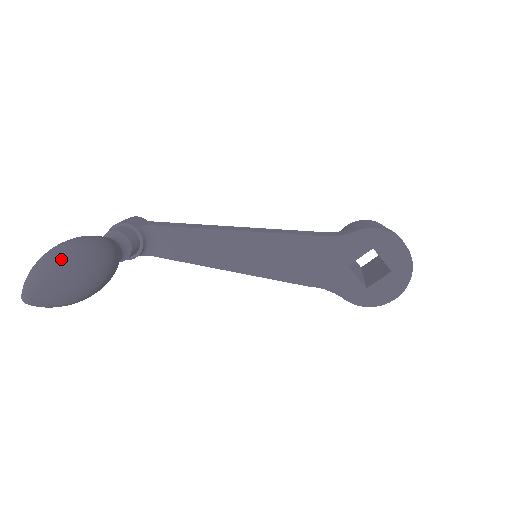
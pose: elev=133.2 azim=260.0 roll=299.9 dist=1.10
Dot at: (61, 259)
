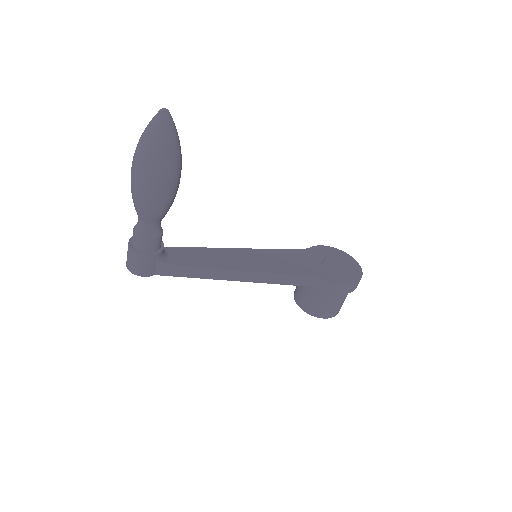
Dot at: occluded
